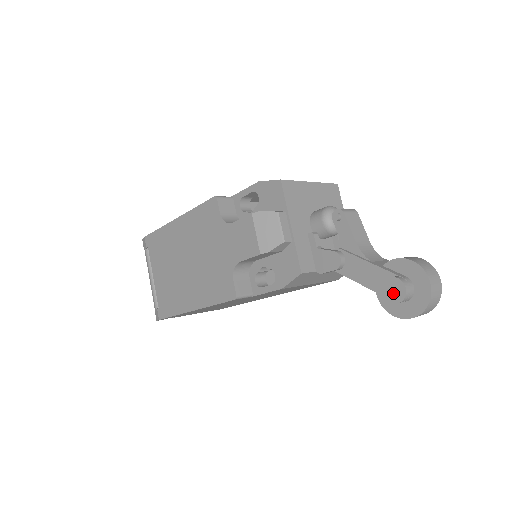
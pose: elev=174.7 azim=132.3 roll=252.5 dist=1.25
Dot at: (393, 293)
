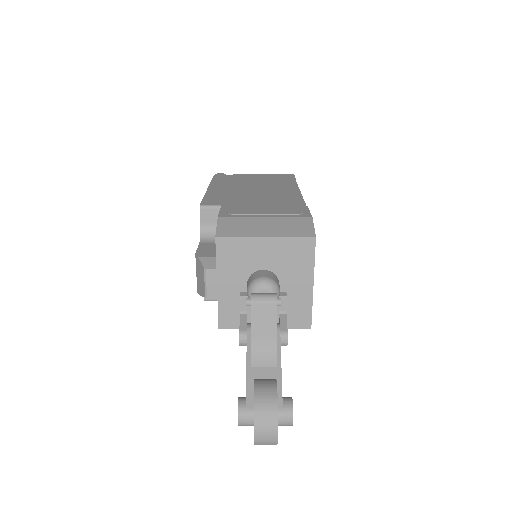
Dot at: occluded
